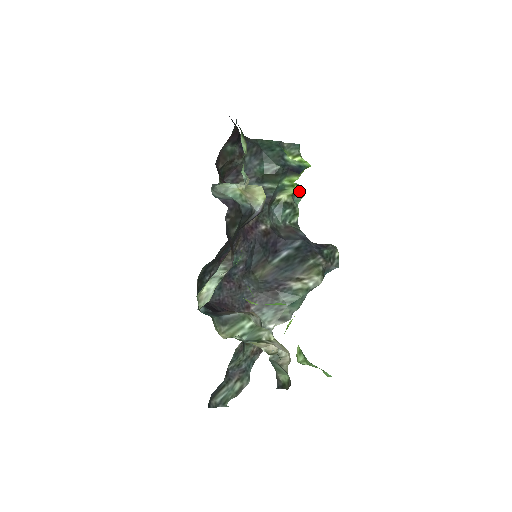
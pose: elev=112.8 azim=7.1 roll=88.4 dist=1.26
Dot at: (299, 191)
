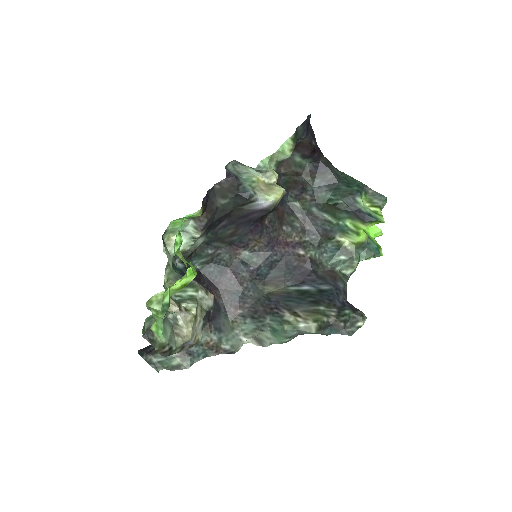
Dot at: (371, 248)
